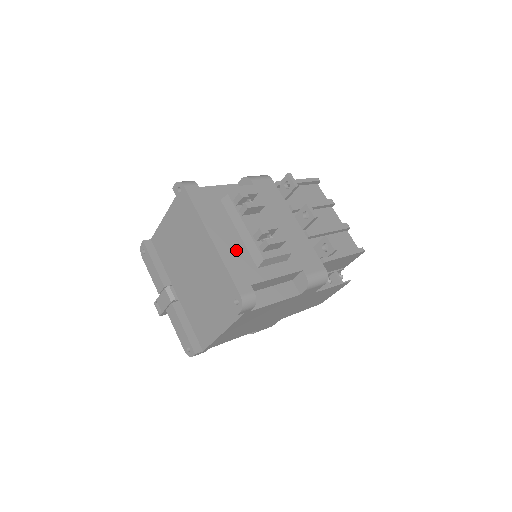
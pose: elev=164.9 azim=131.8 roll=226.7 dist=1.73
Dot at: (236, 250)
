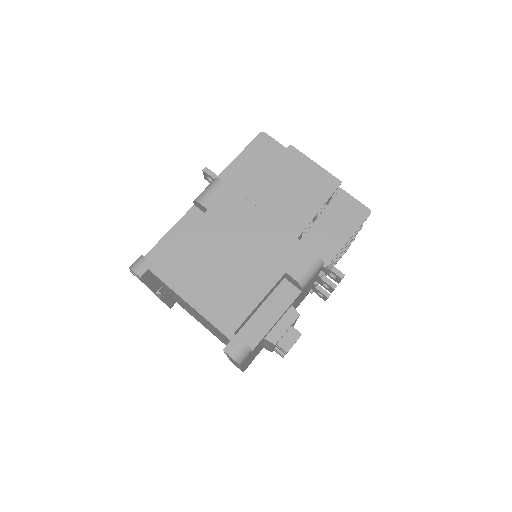
Dot at: occluded
